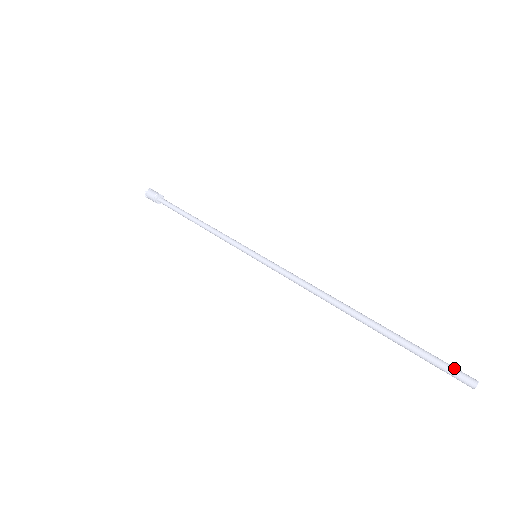
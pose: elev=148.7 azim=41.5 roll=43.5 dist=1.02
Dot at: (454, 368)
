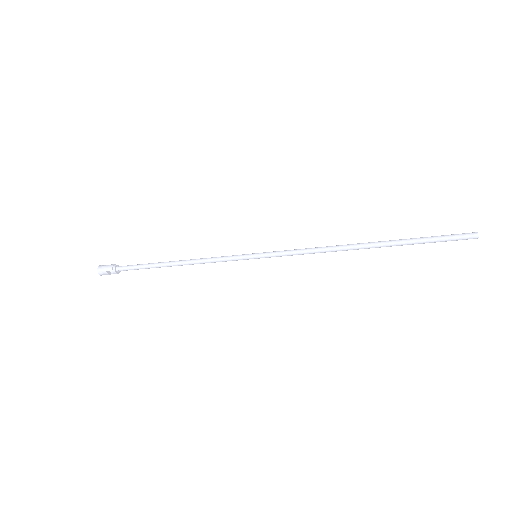
Dot at: (458, 234)
